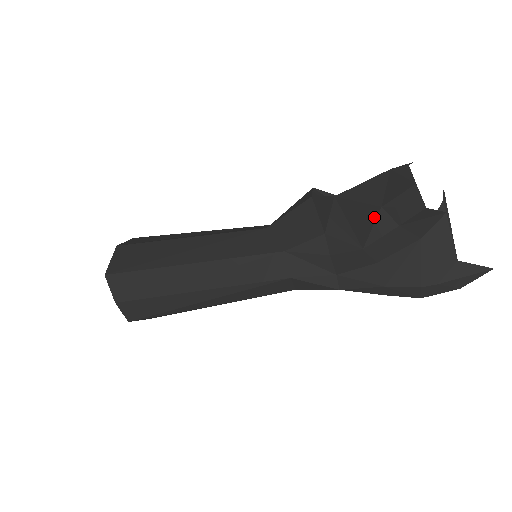
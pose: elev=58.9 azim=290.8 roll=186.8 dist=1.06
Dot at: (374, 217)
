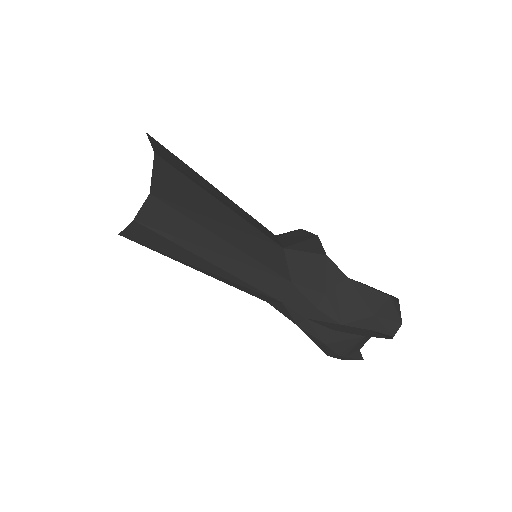
Dot at: (365, 316)
